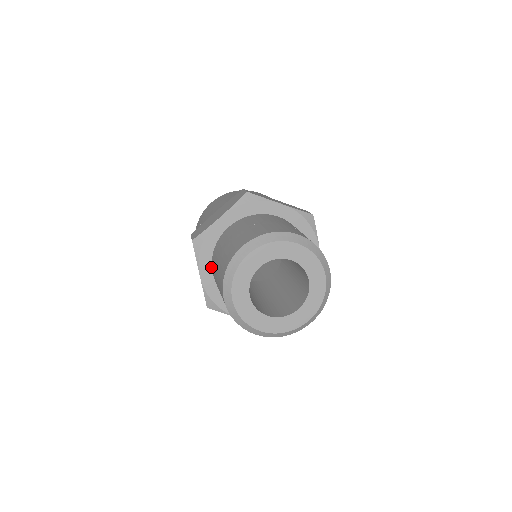
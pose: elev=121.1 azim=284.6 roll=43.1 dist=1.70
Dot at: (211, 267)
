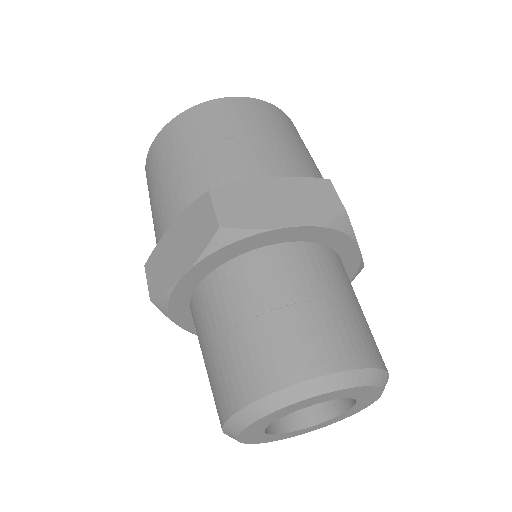
Dot at: occluded
